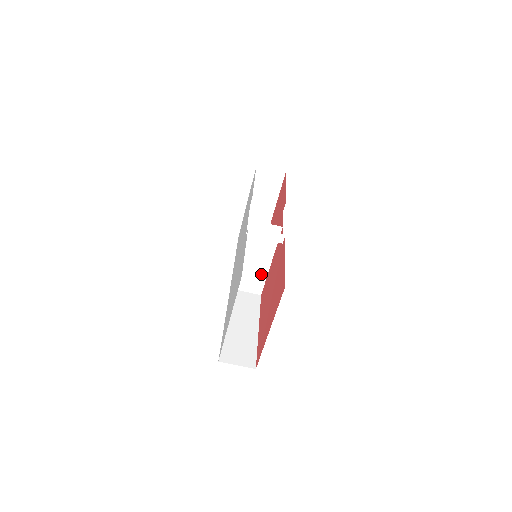
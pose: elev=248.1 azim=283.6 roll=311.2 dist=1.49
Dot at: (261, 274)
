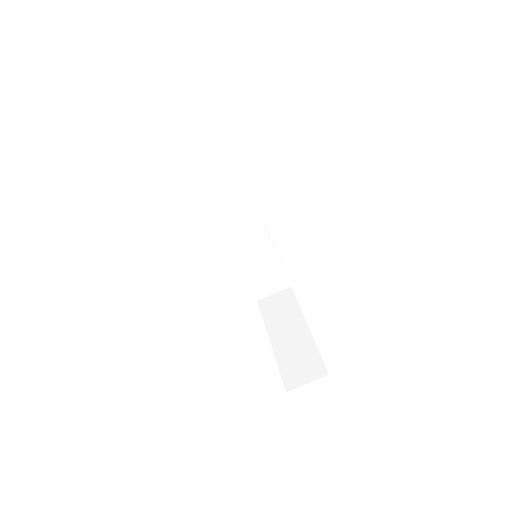
Dot at: (275, 268)
